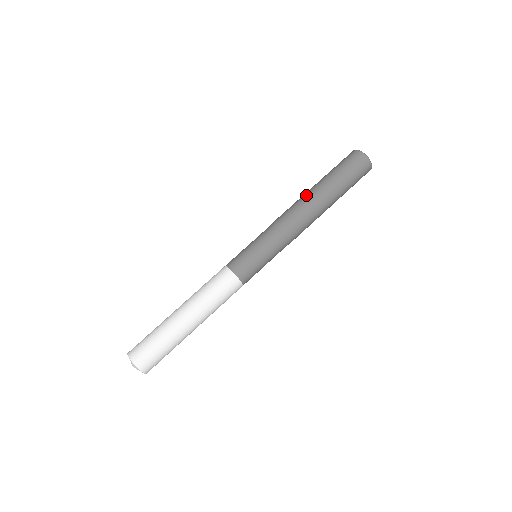
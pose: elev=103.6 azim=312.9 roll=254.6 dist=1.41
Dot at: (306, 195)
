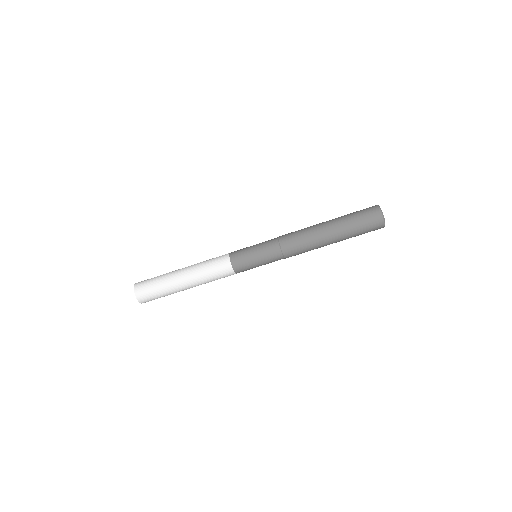
Dot at: occluded
